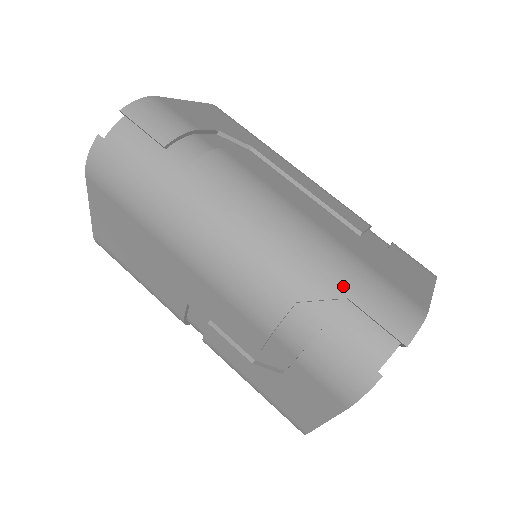
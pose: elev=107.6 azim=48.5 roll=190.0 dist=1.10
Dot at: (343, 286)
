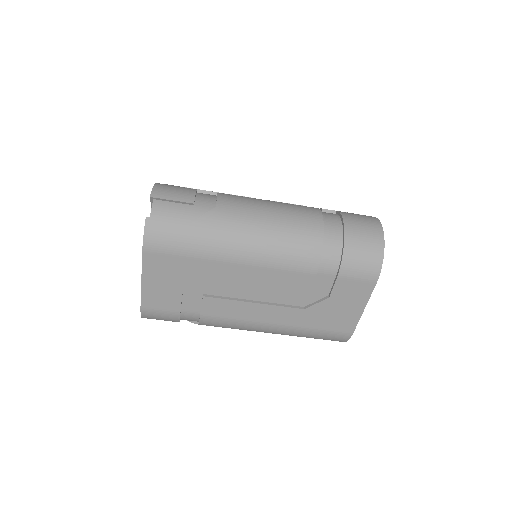
Dot at: occluded
